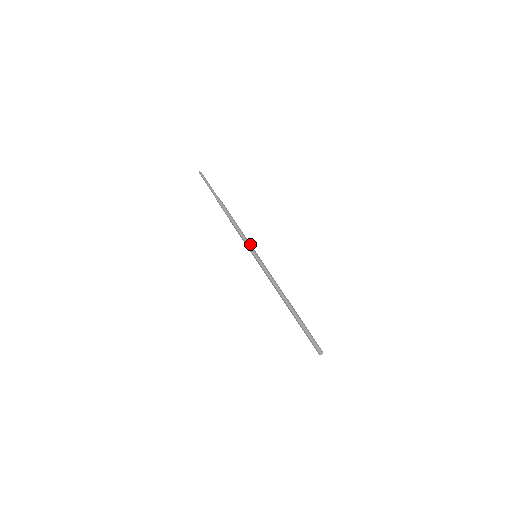
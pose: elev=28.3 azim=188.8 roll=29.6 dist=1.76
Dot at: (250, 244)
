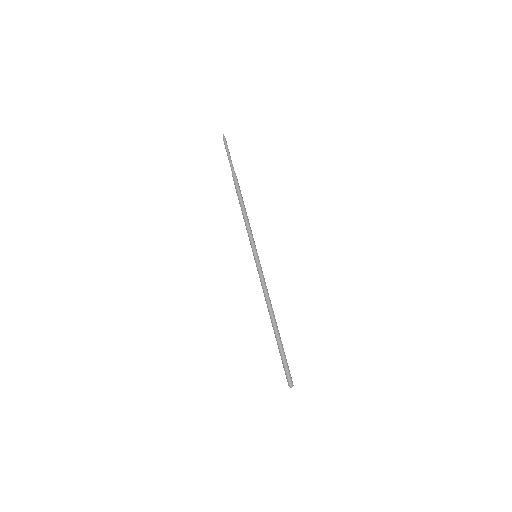
Dot at: (251, 241)
